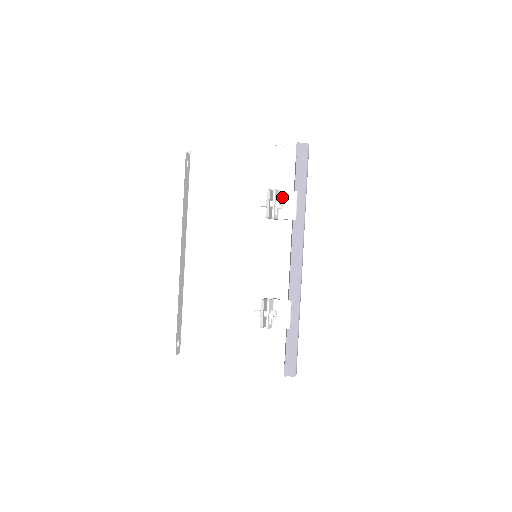
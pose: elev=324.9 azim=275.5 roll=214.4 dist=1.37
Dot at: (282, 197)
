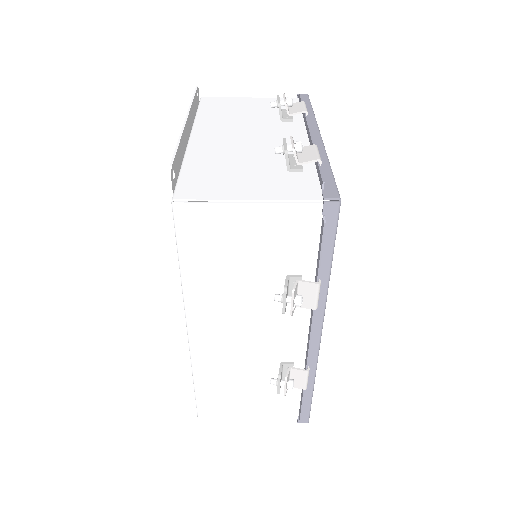
Dot at: occluded
